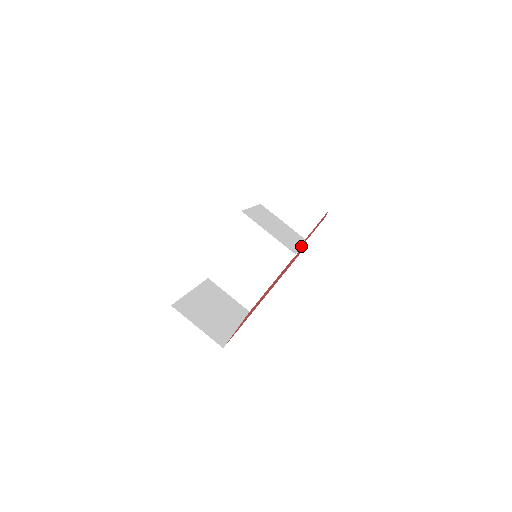
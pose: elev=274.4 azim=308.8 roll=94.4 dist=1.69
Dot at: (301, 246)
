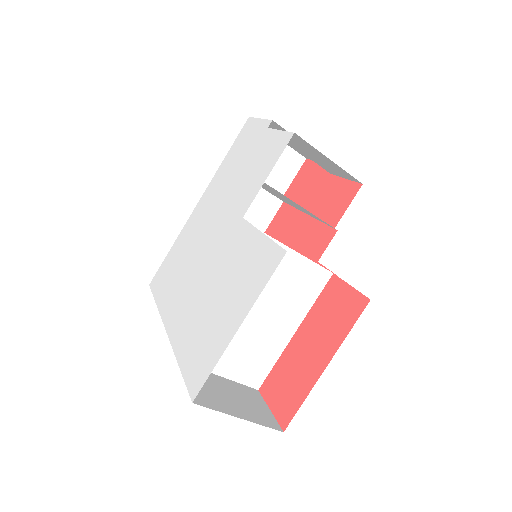
Dot at: (266, 392)
